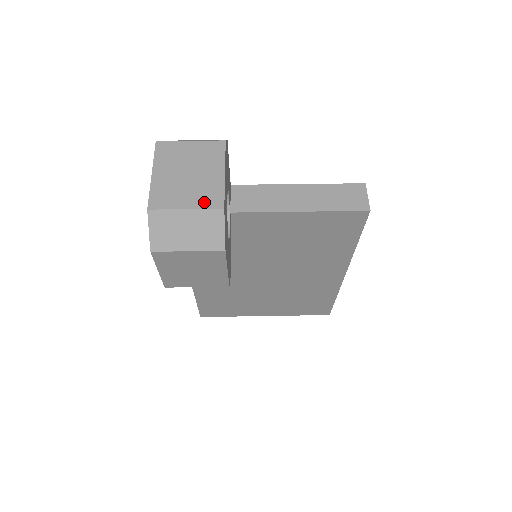
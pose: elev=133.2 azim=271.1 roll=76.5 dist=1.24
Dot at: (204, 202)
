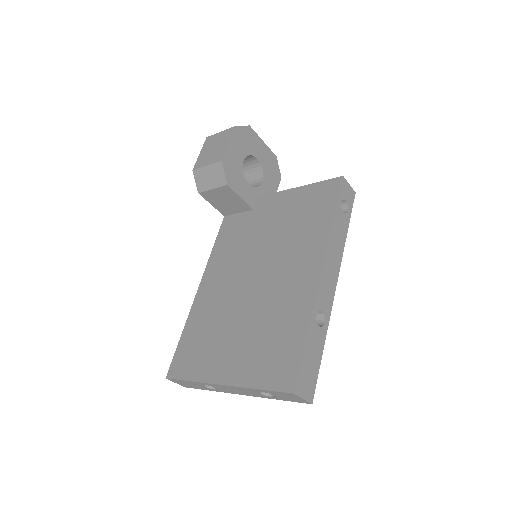
Dot at: occluded
